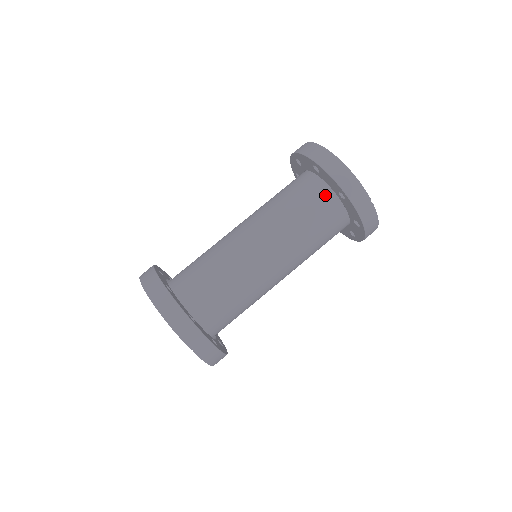
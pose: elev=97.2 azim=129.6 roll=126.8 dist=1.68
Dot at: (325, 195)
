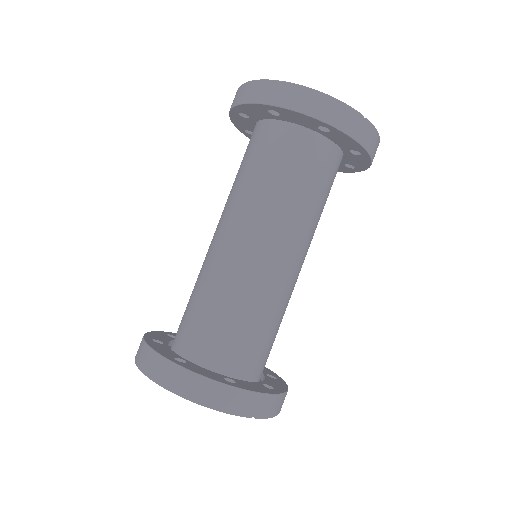
Dot at: (302, 139)
